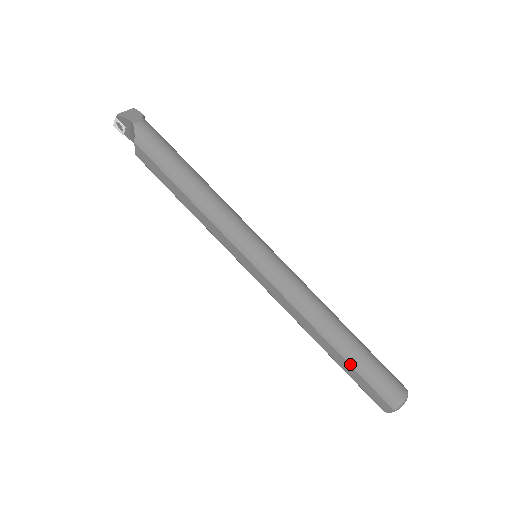
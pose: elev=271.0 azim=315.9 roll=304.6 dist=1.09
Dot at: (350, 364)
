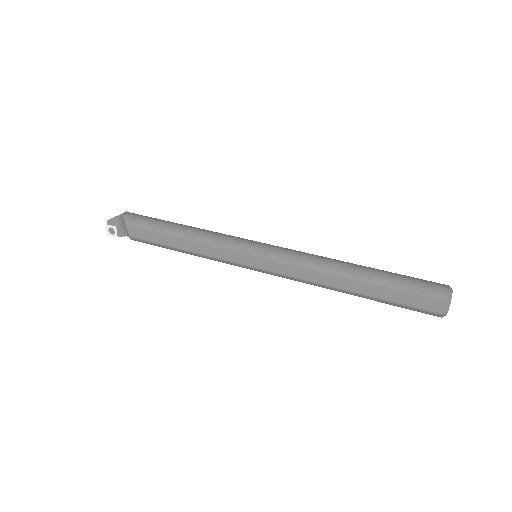
Dot at: (382, 285)
